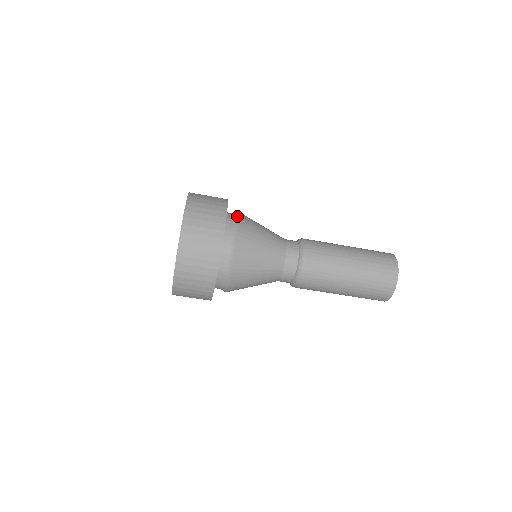
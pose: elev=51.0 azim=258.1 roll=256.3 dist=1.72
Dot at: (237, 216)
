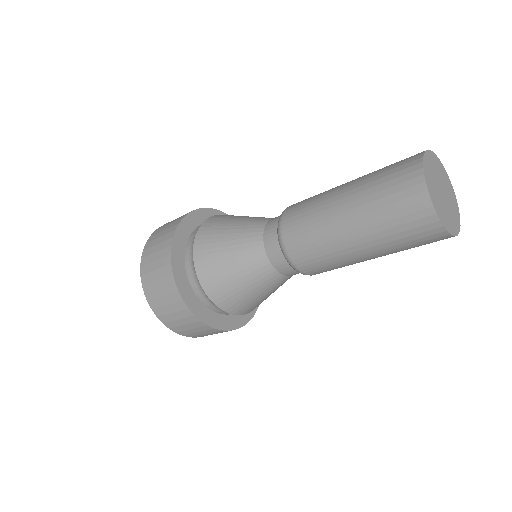
Dot at: (196, 276)
